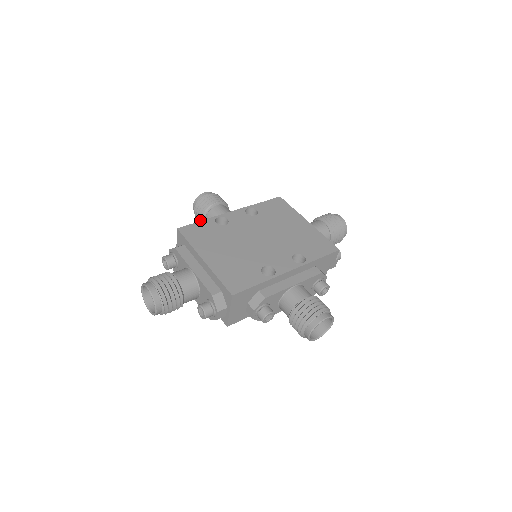
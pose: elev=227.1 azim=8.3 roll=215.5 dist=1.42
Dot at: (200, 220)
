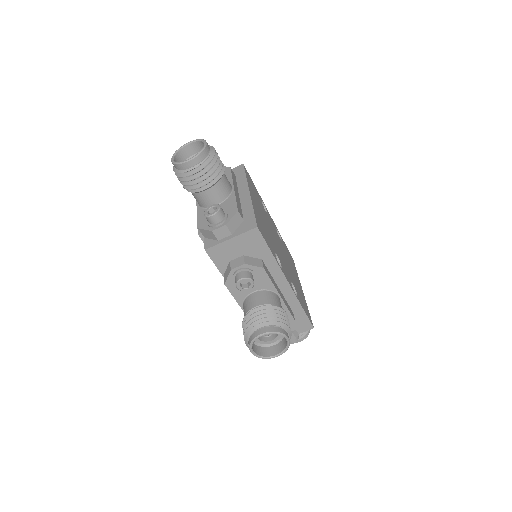
Dot at: occluded
